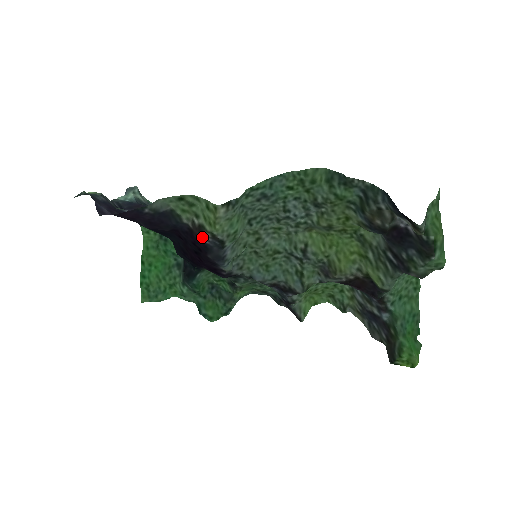
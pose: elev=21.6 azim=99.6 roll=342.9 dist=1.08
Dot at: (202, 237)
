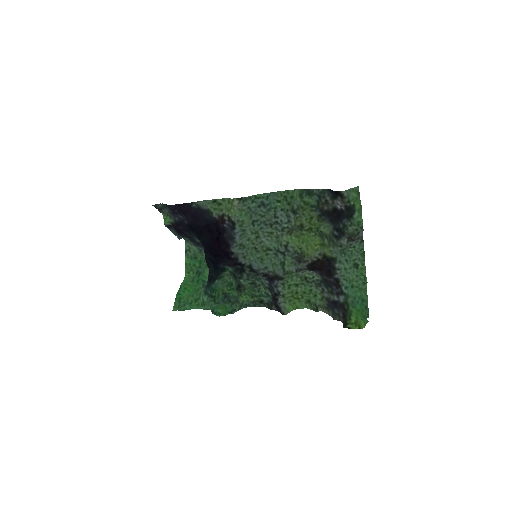
Dot at: (222, 221)
